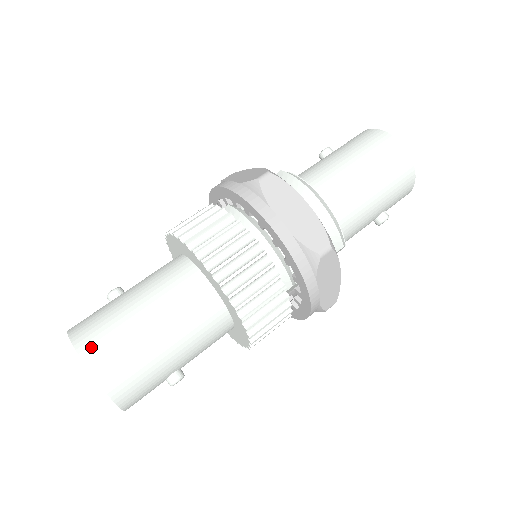
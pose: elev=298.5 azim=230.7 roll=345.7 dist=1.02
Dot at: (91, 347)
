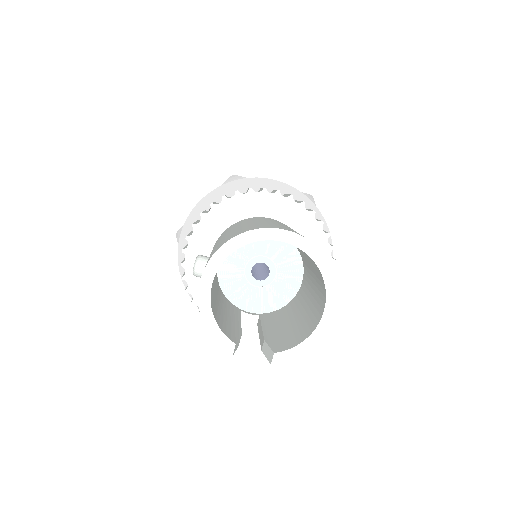
Dot at: (266, 226)
